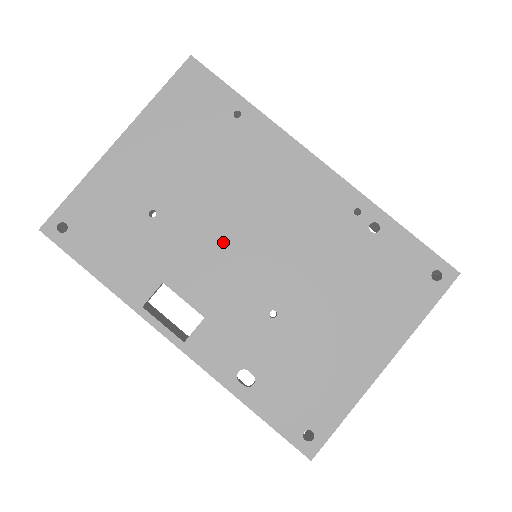
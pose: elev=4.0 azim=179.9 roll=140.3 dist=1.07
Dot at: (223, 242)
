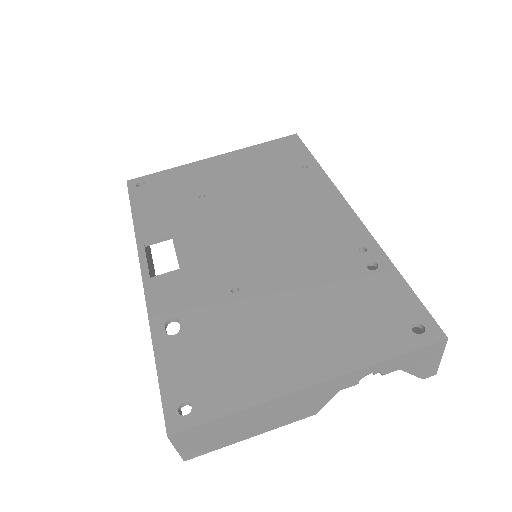
Dot at: (236, 229)
